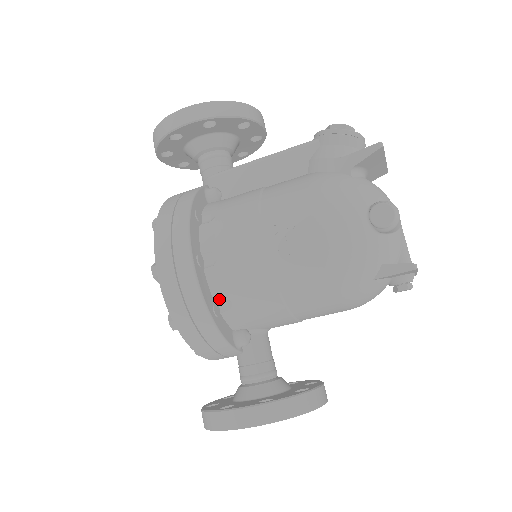
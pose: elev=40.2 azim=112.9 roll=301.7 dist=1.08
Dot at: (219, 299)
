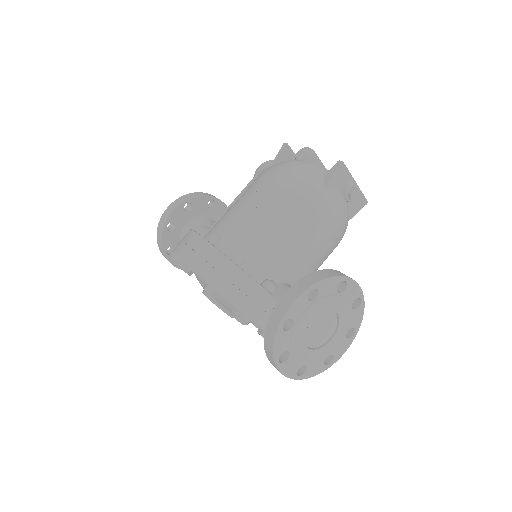
Dot at: (233, 257)
